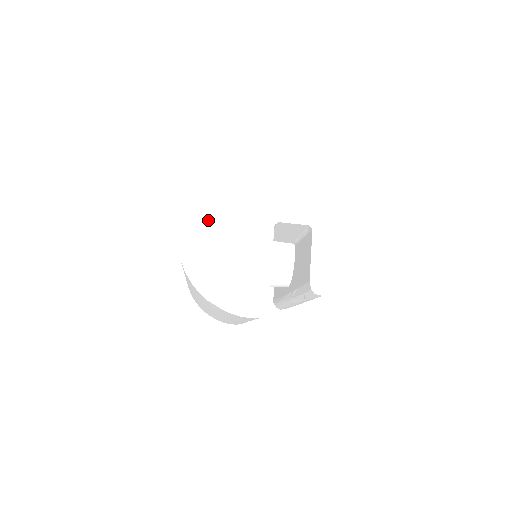
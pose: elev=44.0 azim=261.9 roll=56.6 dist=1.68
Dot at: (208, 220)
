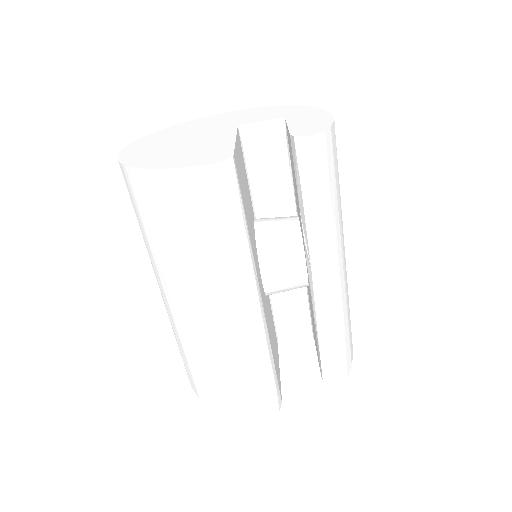
Dot at: (158, 141)
